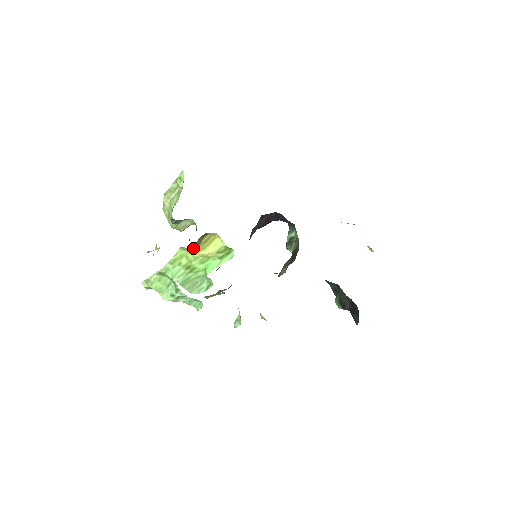
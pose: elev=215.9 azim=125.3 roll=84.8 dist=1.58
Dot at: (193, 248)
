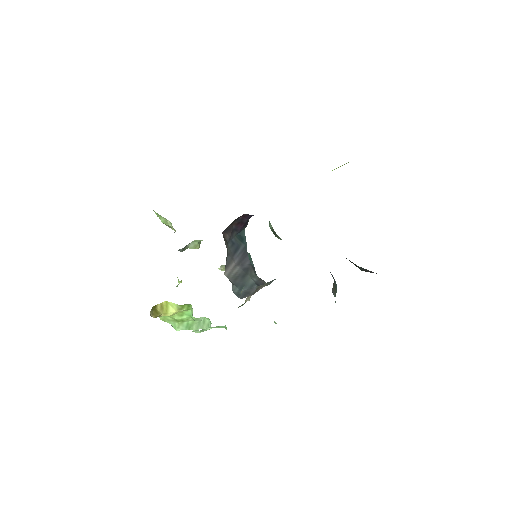
Dot at: occluded
